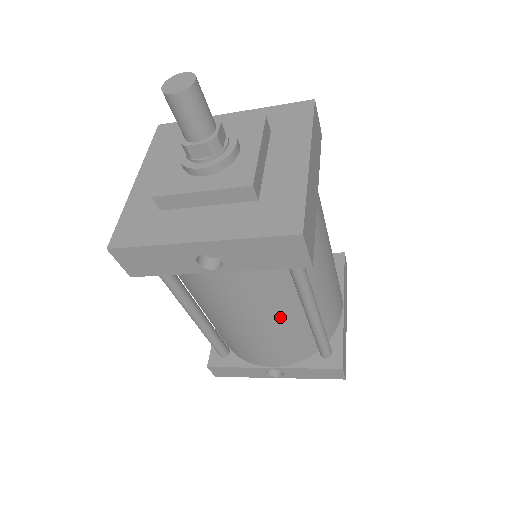
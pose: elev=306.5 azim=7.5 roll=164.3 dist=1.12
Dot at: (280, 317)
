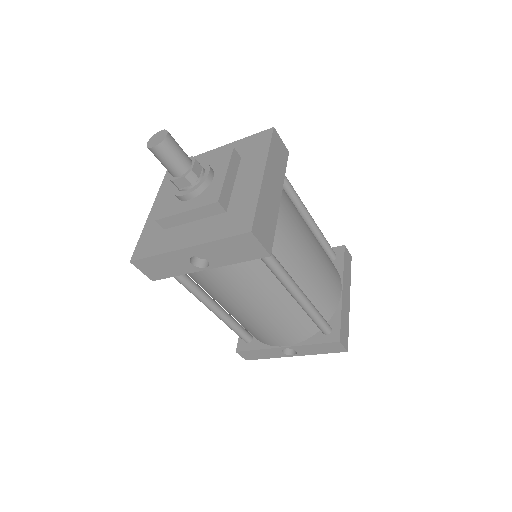
Dot at: (272, 301)
